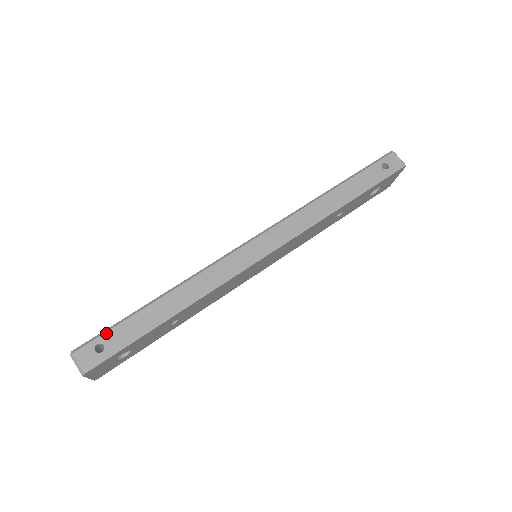
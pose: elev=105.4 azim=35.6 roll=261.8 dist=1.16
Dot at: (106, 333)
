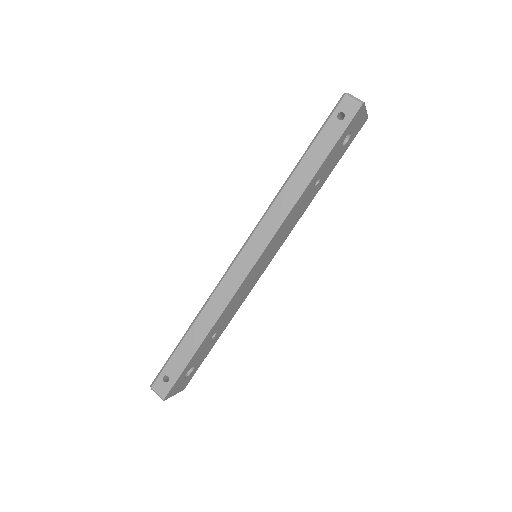
Dot at: (165, 367)
